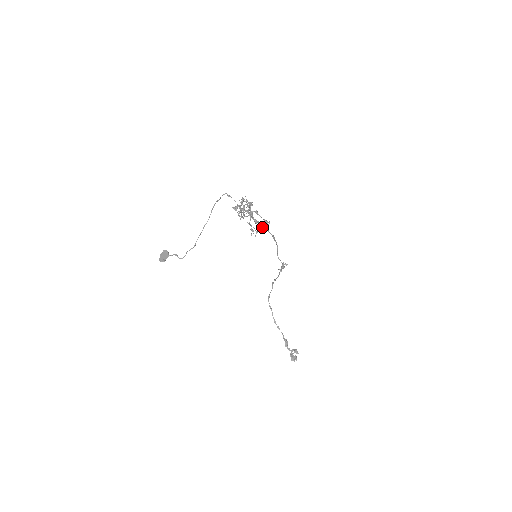
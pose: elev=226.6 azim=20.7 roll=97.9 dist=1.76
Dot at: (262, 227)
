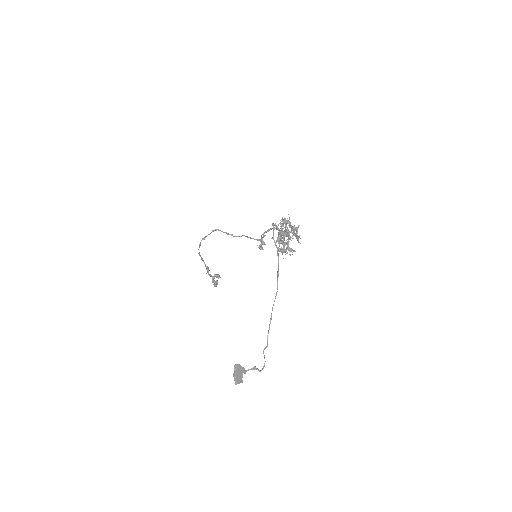
Dot at: occluded
